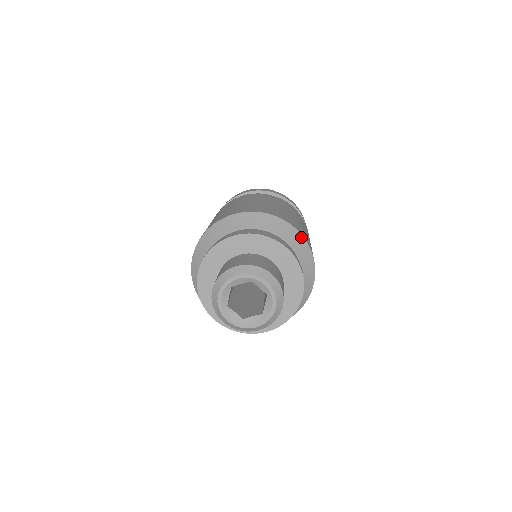
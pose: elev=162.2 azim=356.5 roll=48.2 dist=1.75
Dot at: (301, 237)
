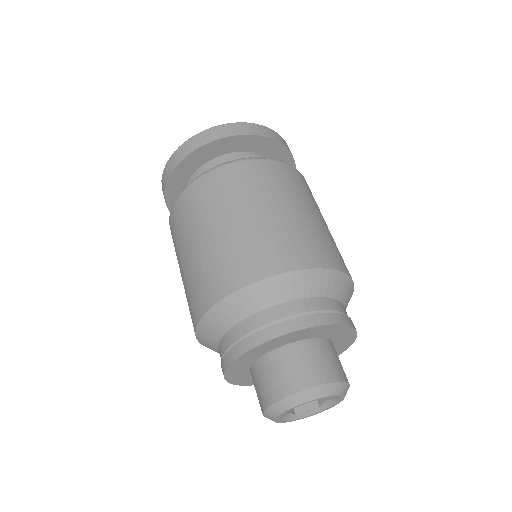
Dot at: (351, 282)
